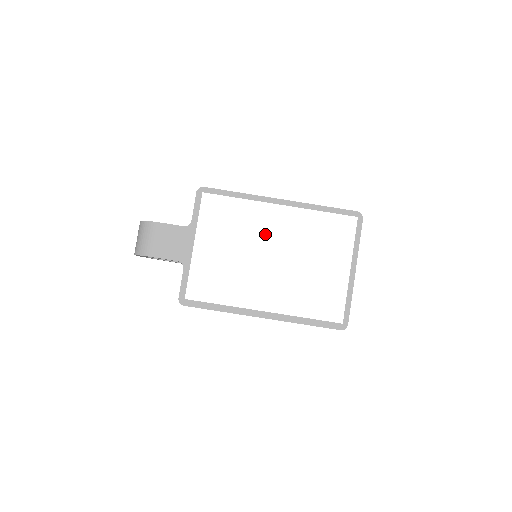
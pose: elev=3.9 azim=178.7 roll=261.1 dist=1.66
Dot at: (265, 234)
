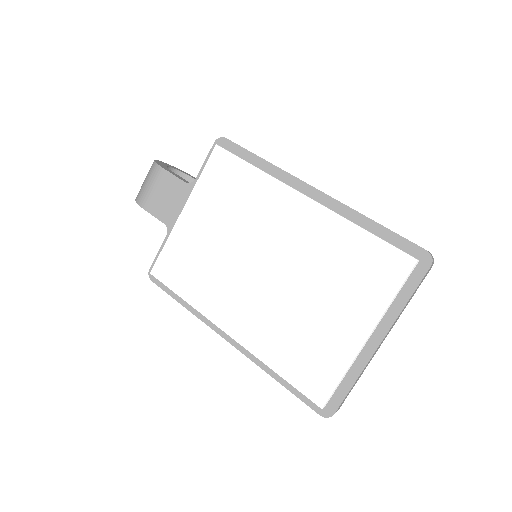
Dot at: (269, 231)
